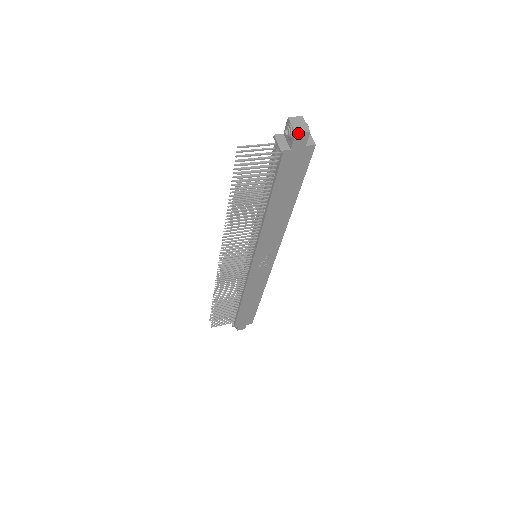
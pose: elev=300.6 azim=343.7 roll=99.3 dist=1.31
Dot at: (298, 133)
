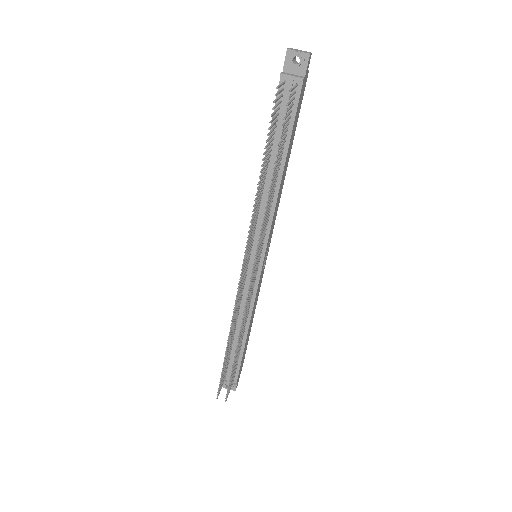
Dot at: (310, 54)
